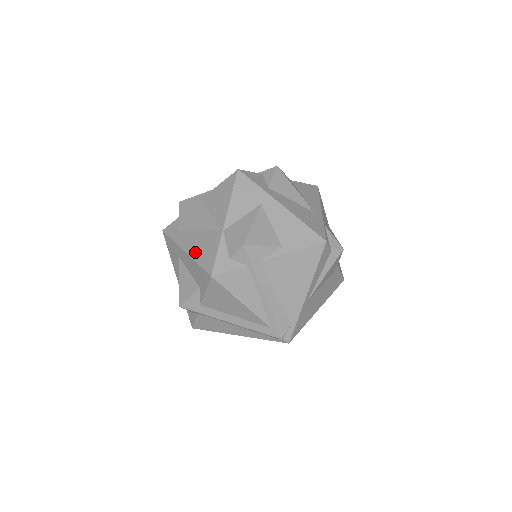
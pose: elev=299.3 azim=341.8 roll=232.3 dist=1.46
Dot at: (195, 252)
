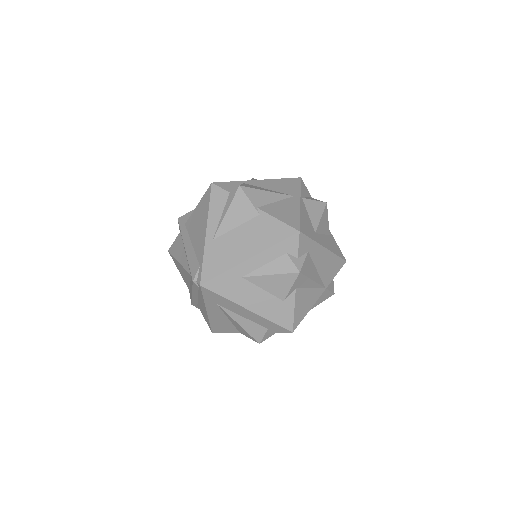
Dot at: occluded
